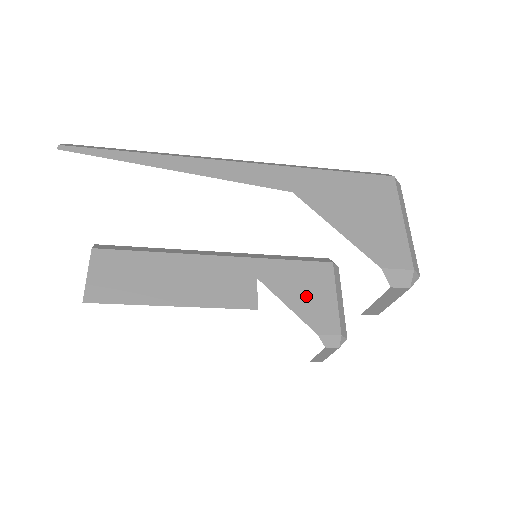
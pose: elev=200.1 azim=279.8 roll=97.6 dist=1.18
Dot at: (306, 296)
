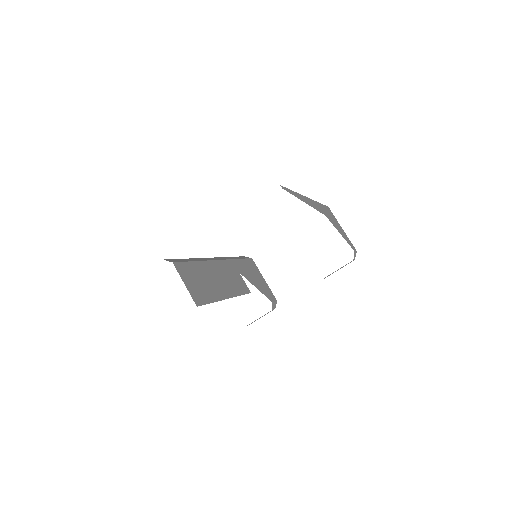
Dot at: (257, 281)
